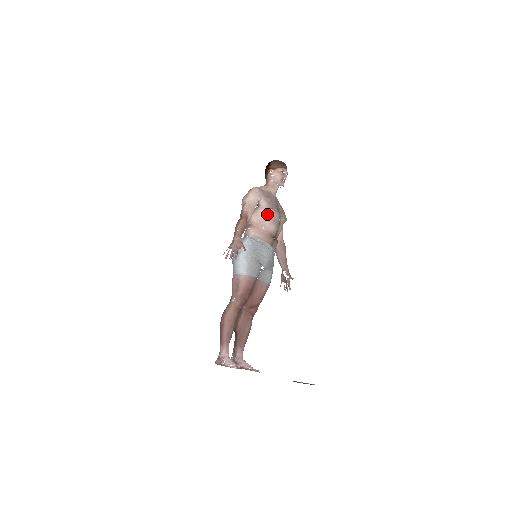
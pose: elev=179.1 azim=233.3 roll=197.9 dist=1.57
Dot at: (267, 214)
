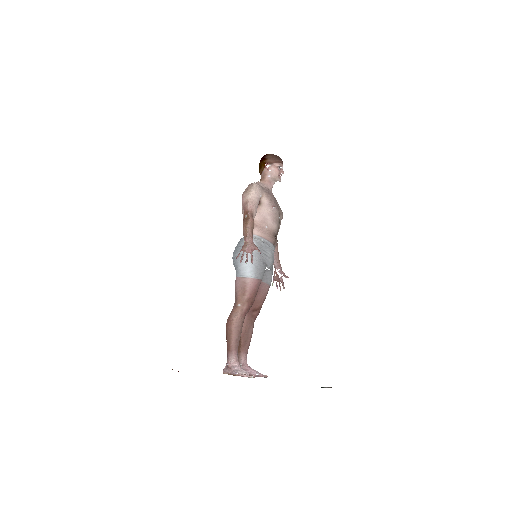
Dot at: (269, 212)
